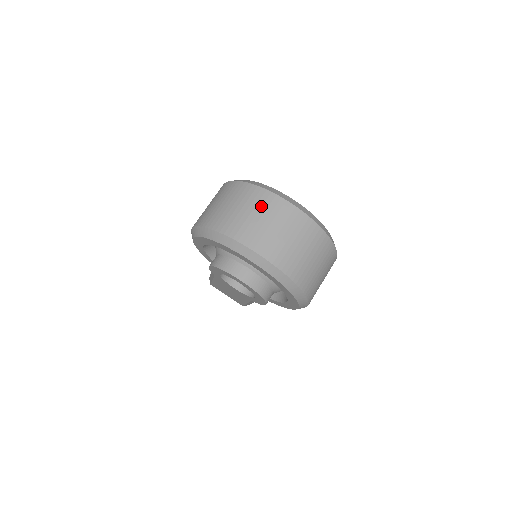
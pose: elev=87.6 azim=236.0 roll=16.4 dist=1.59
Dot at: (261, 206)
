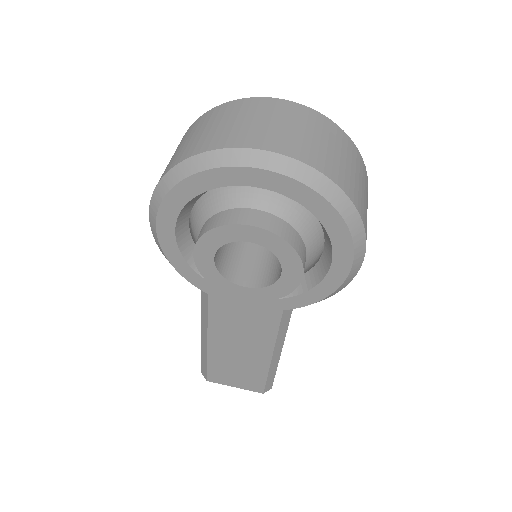
Dot at: (238, 111)
